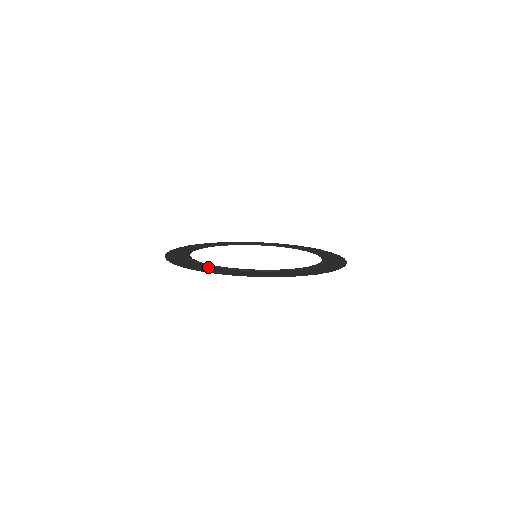
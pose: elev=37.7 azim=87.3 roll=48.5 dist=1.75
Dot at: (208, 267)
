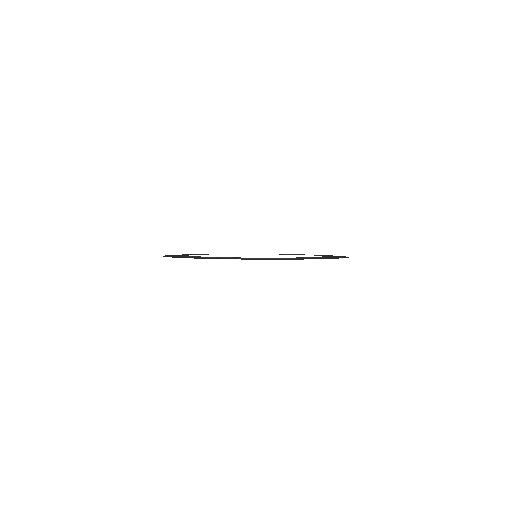
Dot at: occluded
